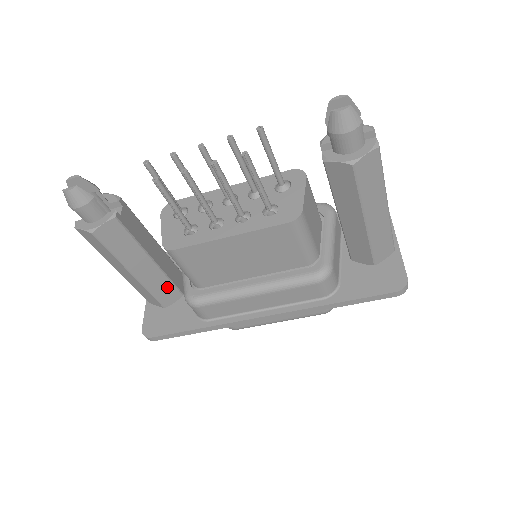
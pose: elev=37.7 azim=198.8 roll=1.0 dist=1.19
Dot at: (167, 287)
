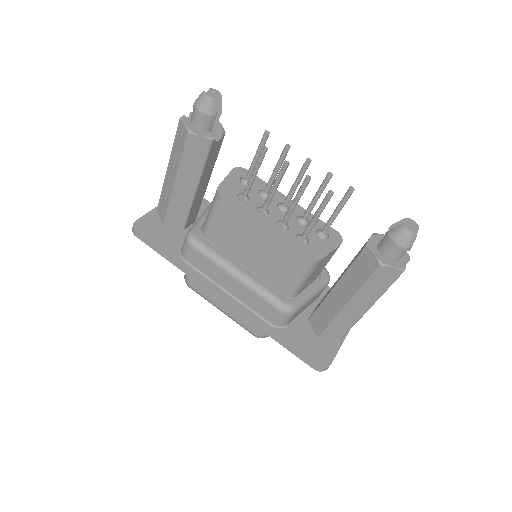
Dot at: (182, 214)
